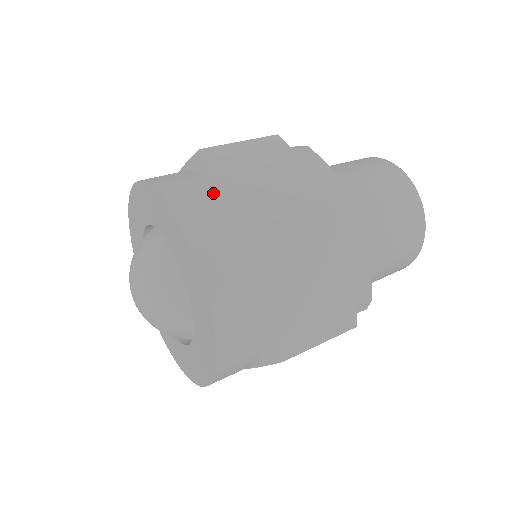
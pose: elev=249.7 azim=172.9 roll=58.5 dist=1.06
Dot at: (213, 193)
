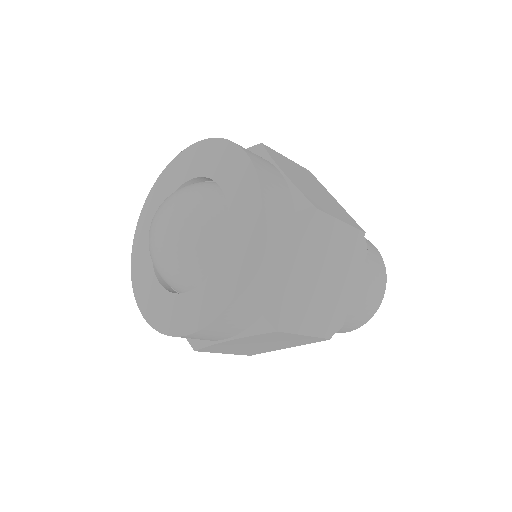
Dot at: (285, 266)
